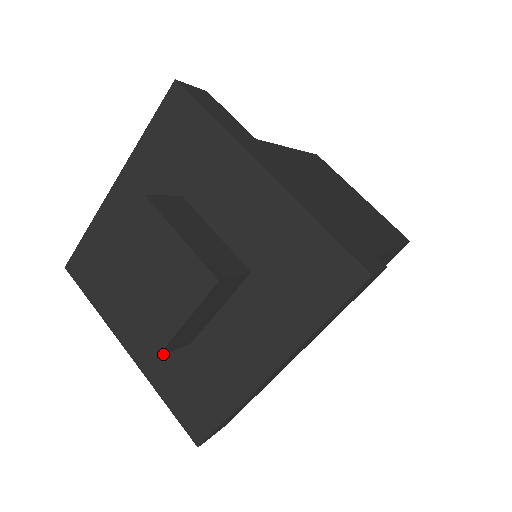
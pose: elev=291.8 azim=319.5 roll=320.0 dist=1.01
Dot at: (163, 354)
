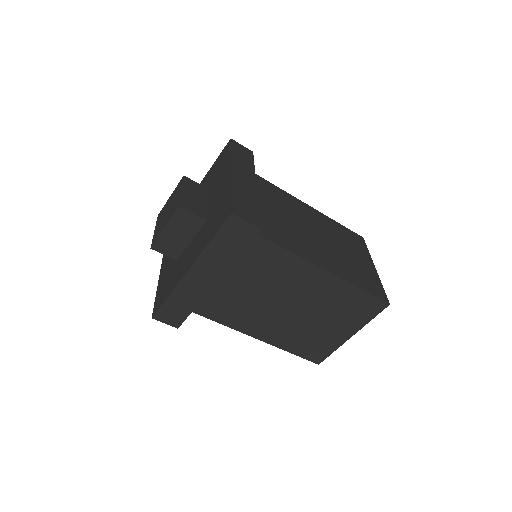
Dot at: (155, 249)
